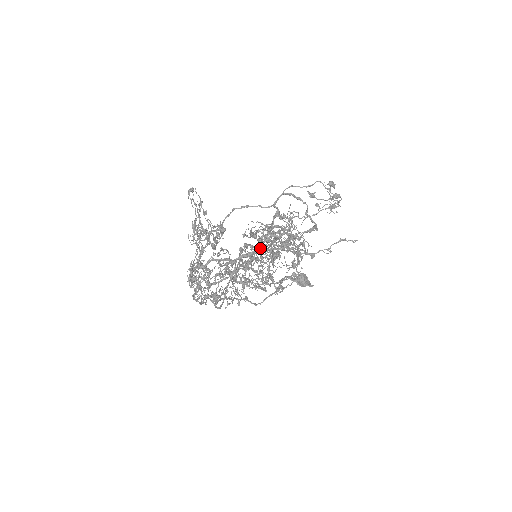
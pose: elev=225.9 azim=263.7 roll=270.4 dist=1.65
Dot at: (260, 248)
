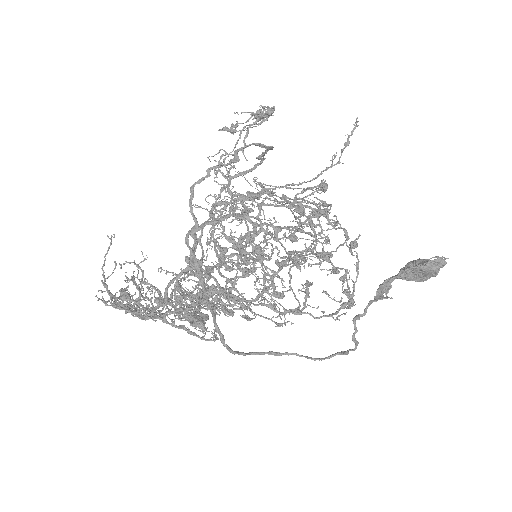
Dot at: (242, 237)
